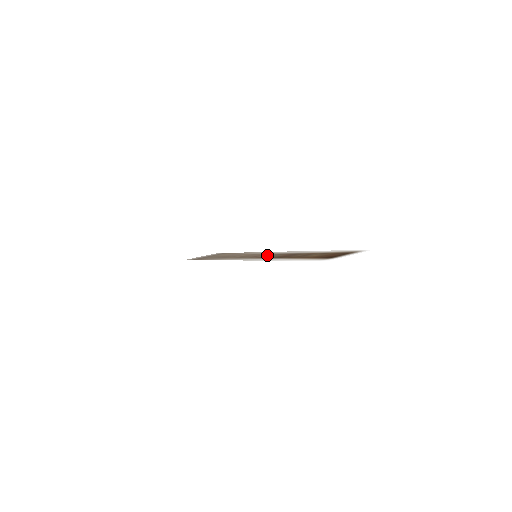
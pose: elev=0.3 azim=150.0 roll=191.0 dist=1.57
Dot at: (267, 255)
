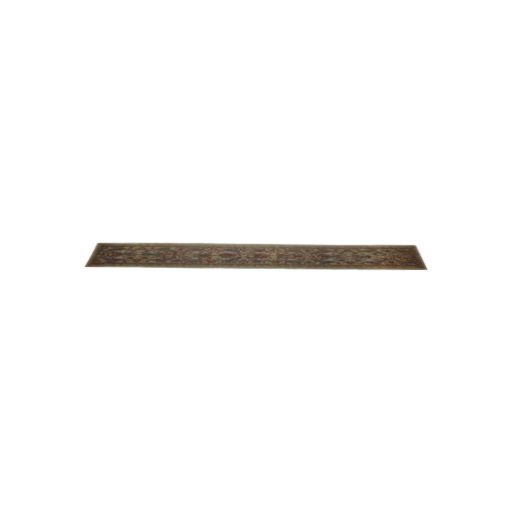
Dot at: (279, 254)
